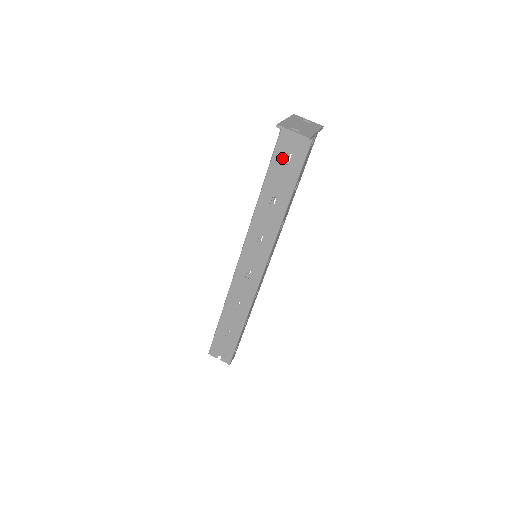
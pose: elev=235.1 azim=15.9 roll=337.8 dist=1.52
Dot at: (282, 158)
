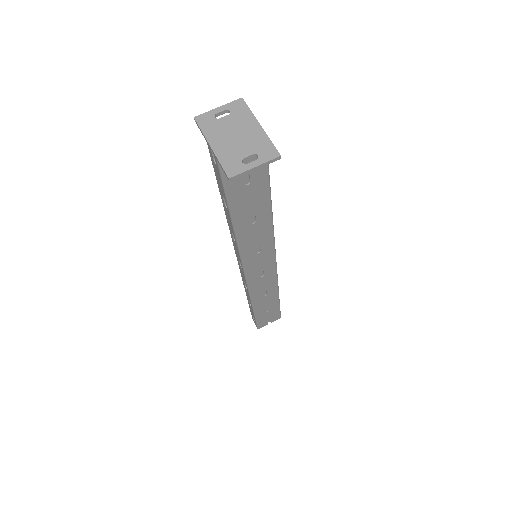
Dot at: (239, 184)
